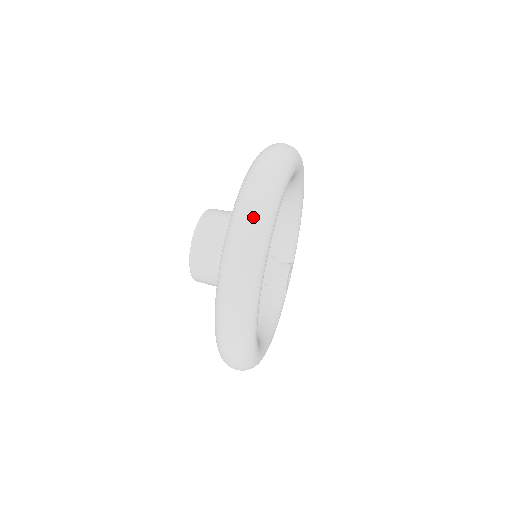
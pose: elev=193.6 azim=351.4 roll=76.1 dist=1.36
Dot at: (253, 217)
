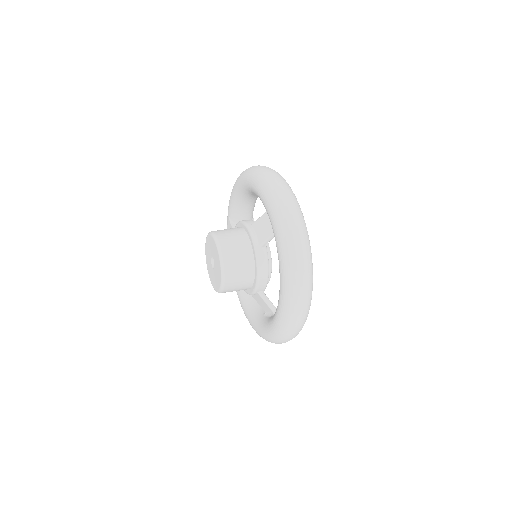
Dot at: (306, 292)
